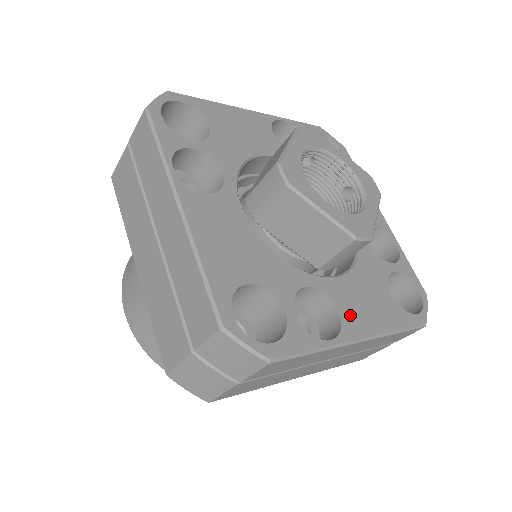
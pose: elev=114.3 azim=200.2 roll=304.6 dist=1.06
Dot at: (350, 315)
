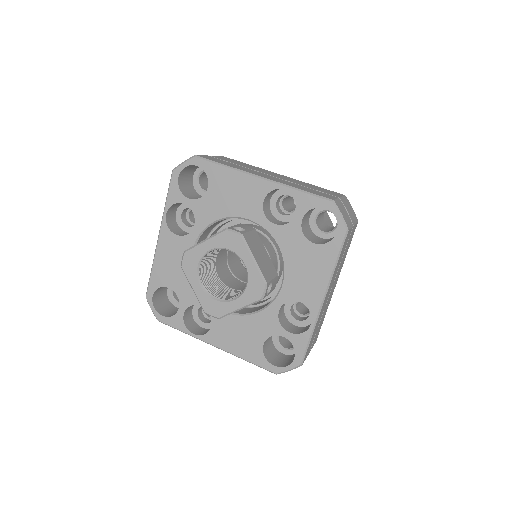
Dot at: (217, 333)
